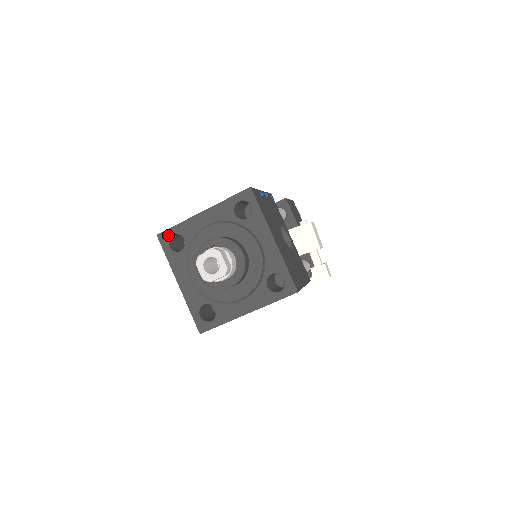
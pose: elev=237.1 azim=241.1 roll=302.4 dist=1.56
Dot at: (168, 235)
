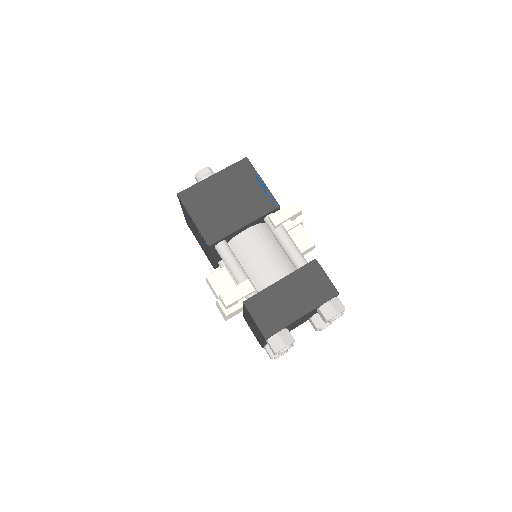
Dot at: occluded
